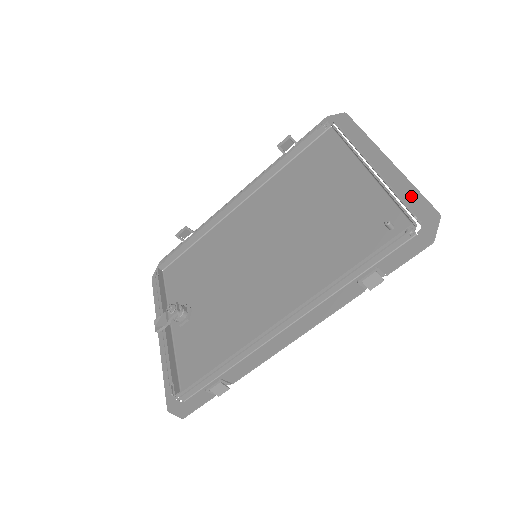
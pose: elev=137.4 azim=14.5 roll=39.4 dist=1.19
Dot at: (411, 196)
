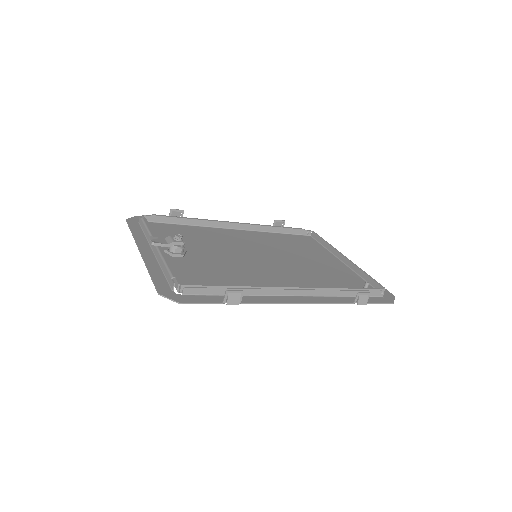
Dot at: occluded
